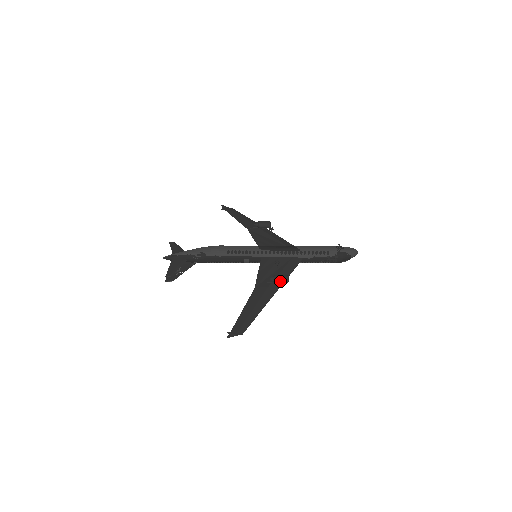
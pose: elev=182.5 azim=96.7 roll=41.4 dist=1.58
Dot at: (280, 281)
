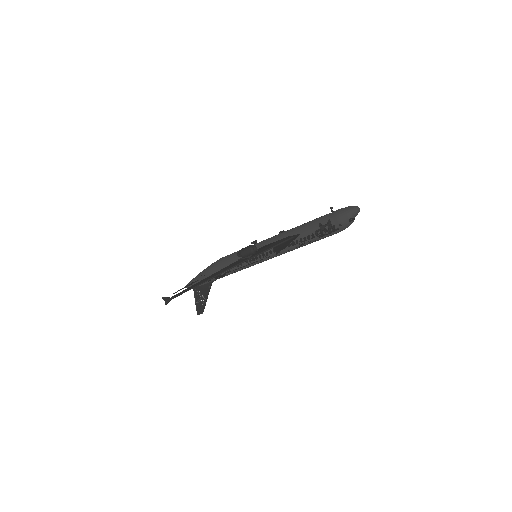
Dot at: (244, 252)
